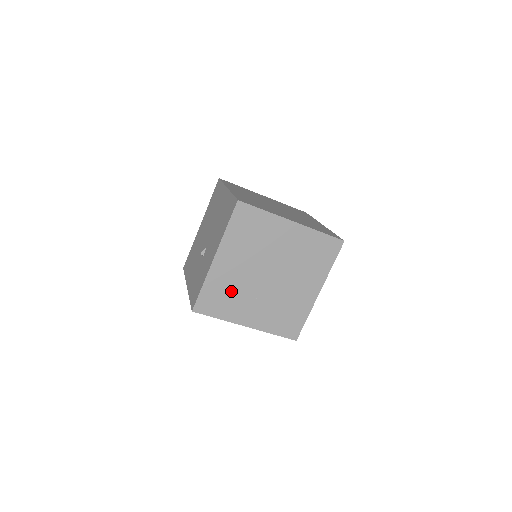
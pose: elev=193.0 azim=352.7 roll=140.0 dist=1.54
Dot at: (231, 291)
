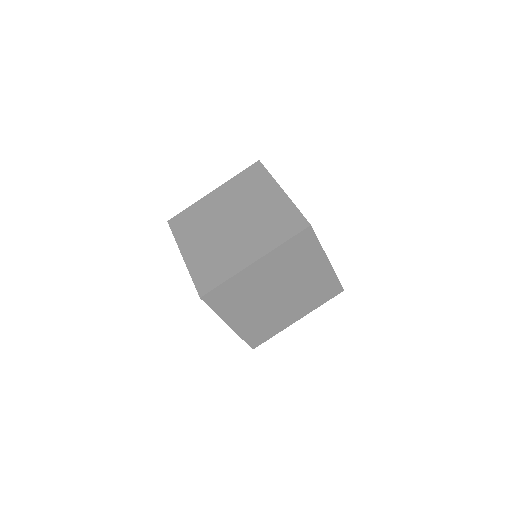
Dot at: (264, 322)
